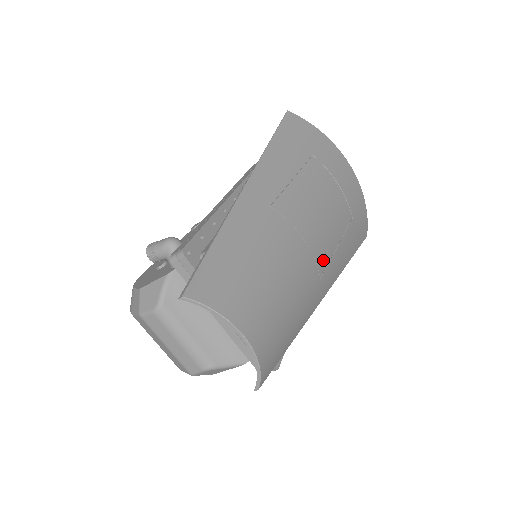
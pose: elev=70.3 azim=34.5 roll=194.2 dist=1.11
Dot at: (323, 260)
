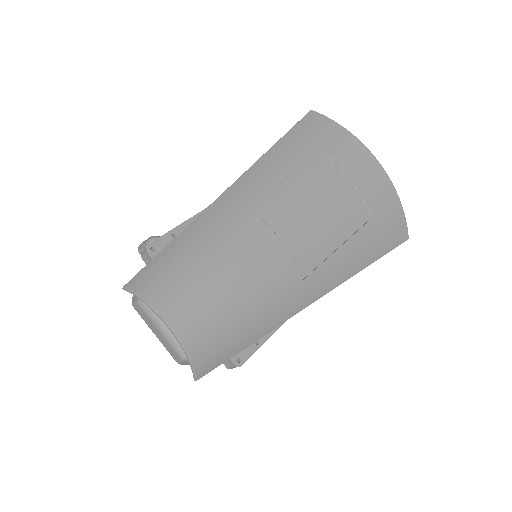
Dot at: (309, 261)
